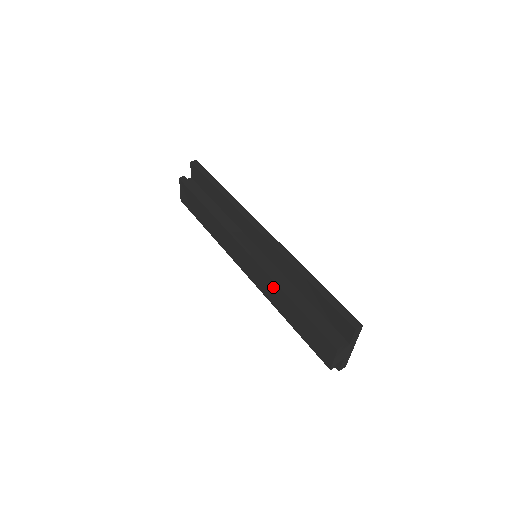
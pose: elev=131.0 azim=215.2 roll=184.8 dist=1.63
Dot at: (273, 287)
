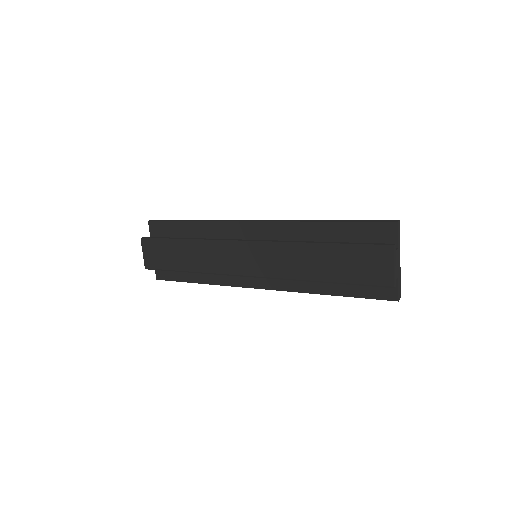
Dot at: (294, 253)
